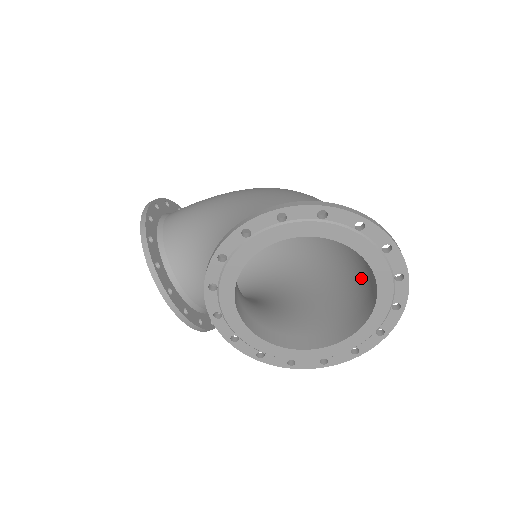
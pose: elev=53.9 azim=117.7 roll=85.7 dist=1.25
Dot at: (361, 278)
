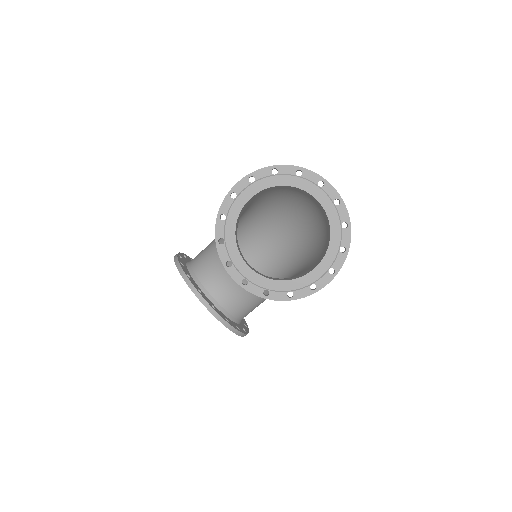
Dot at: (324, 232)
